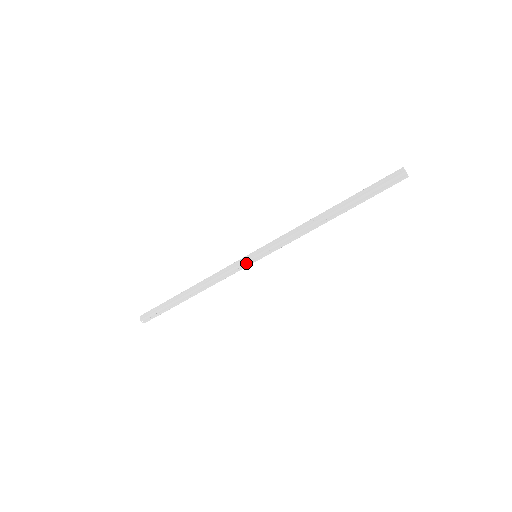
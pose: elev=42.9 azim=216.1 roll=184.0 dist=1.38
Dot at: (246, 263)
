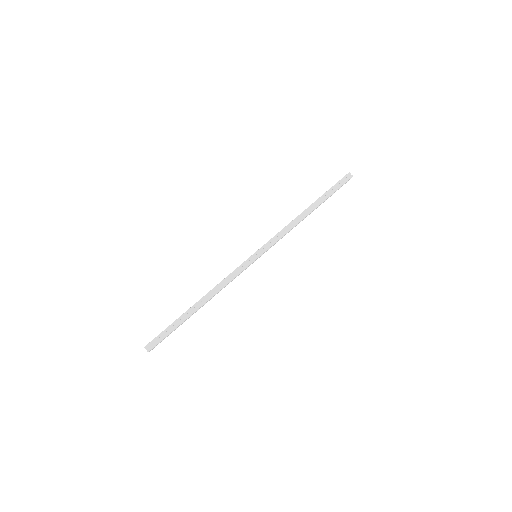
Dot at: (249, 264)
